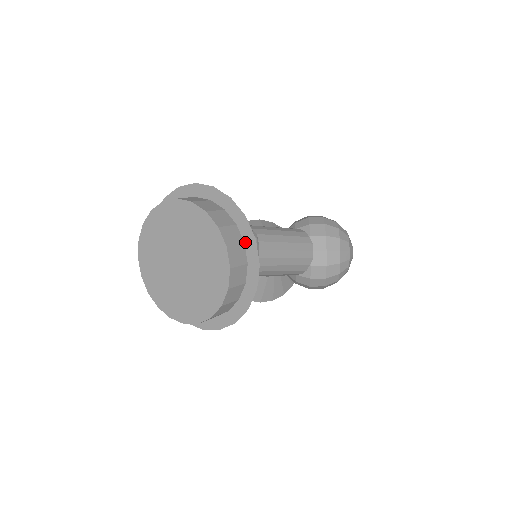
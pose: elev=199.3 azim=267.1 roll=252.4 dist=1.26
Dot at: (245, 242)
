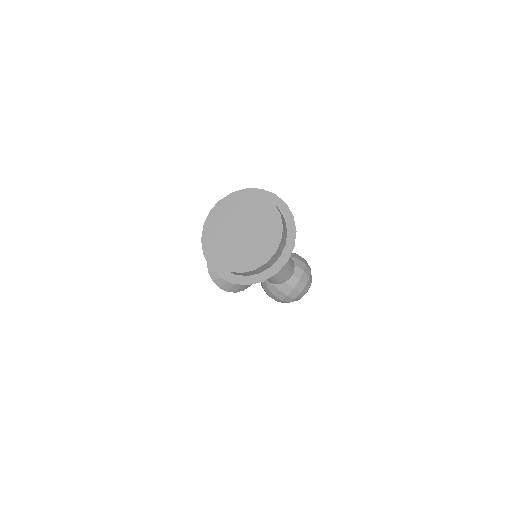
Dot at: (286, 244)
